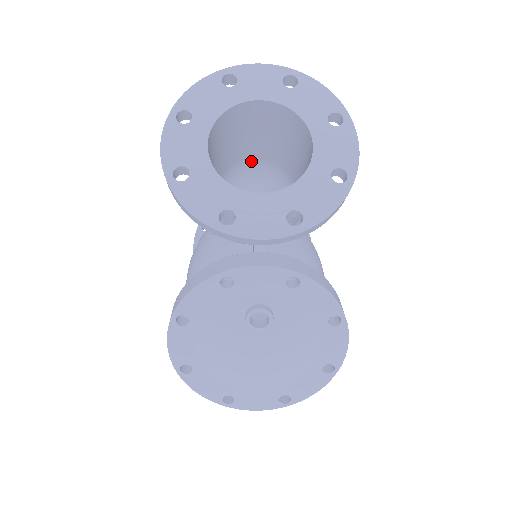
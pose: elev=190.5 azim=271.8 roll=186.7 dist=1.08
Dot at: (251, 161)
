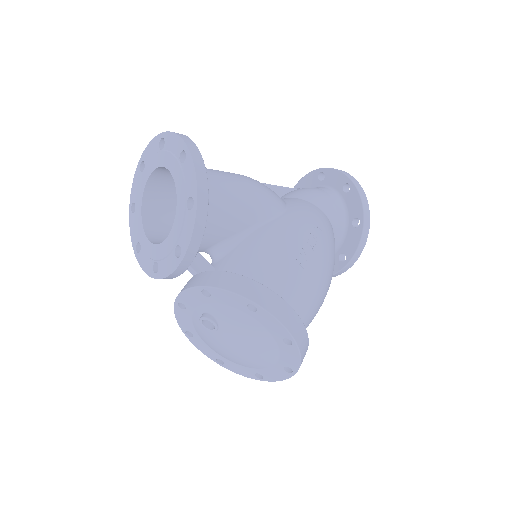
Dot at: occluded
